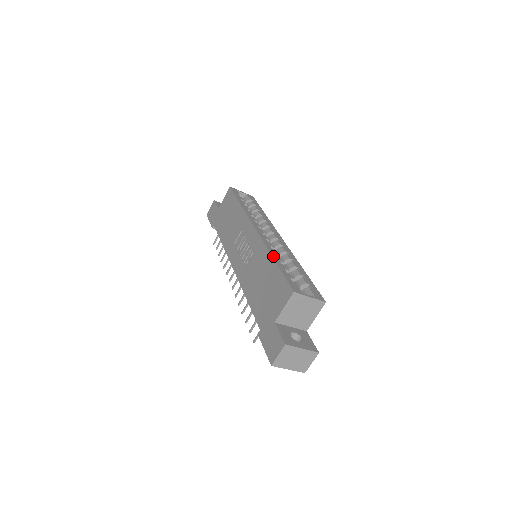
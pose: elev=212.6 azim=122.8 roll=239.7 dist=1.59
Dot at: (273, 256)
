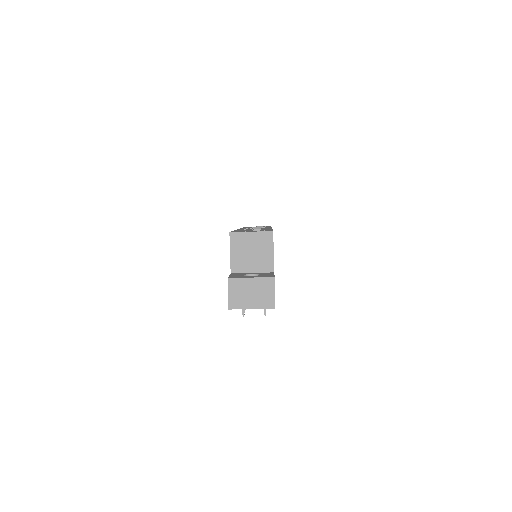
Dot at: occluded
